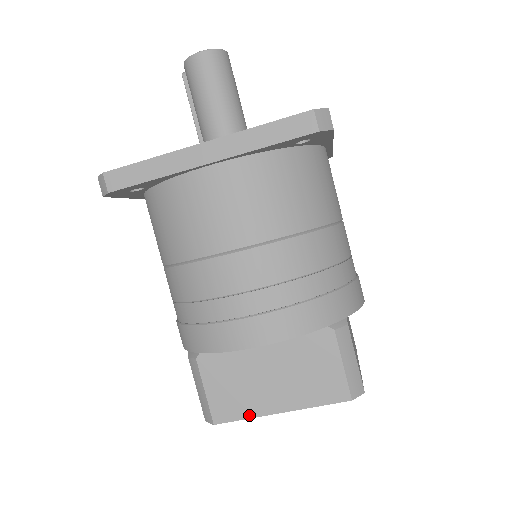
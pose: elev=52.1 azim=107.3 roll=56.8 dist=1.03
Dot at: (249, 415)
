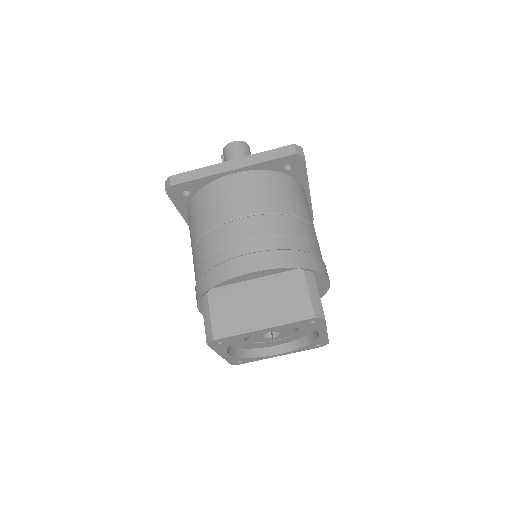
Dot at: (240, 332)
